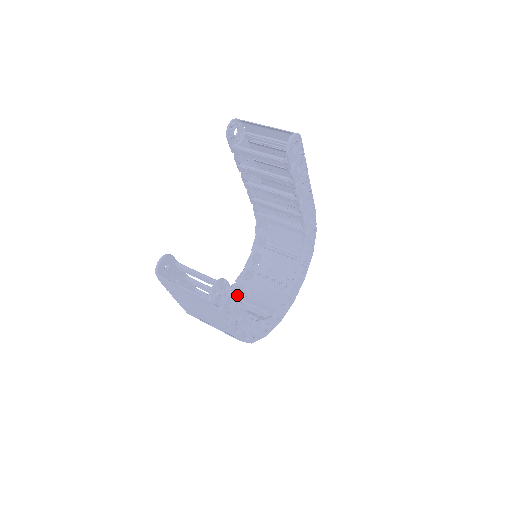
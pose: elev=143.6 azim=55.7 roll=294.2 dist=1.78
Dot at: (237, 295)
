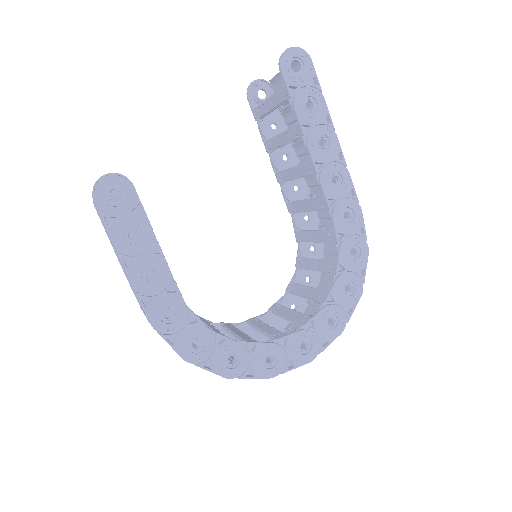
Dot at: (230, 326)
